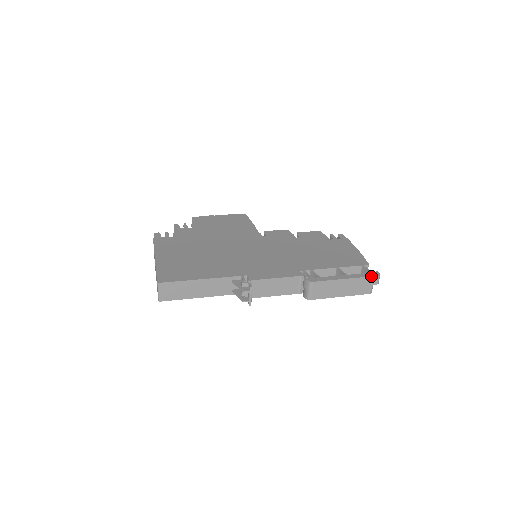
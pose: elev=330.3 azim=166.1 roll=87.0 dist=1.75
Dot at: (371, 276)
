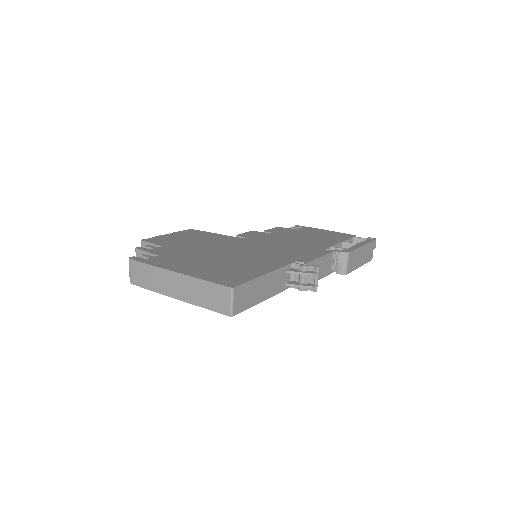
Dot at: (373, 240)
